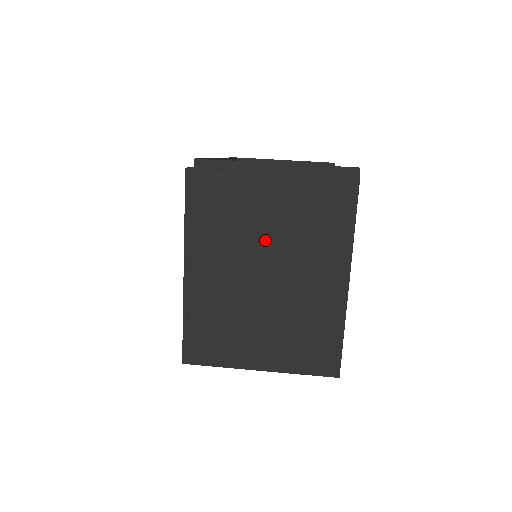
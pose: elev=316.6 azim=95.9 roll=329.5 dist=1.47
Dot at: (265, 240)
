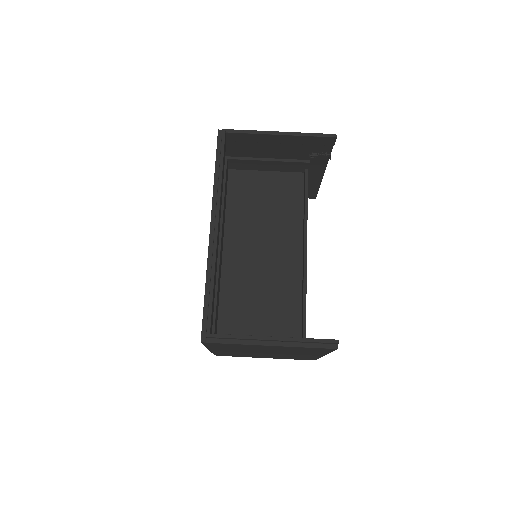
Dot at: occluded
